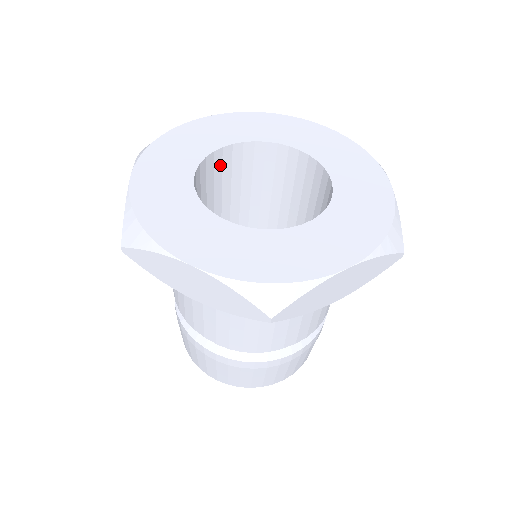
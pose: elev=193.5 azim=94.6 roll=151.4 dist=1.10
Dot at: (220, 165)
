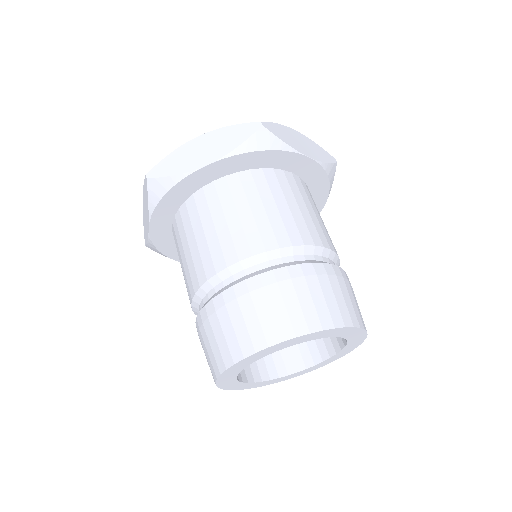
Dot at: occluded
